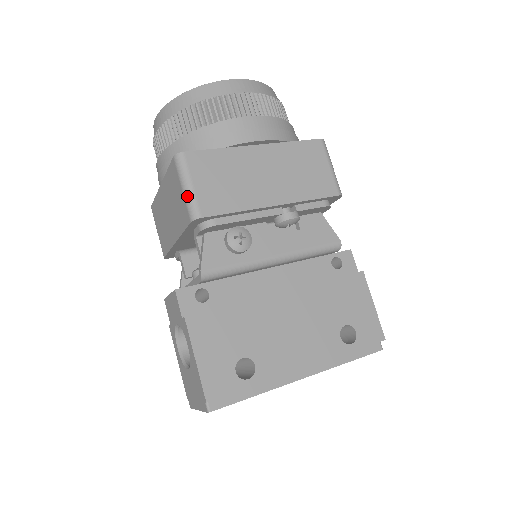
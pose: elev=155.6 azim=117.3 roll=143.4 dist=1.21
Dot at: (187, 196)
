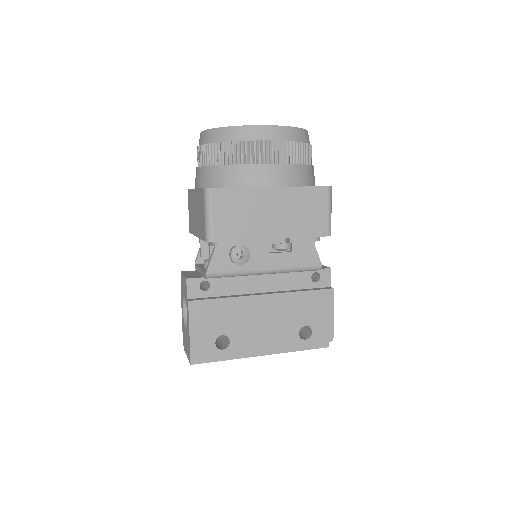
Dot at: (207, 223)
